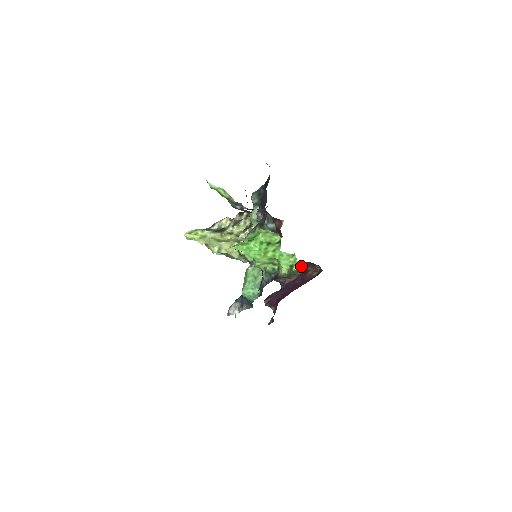
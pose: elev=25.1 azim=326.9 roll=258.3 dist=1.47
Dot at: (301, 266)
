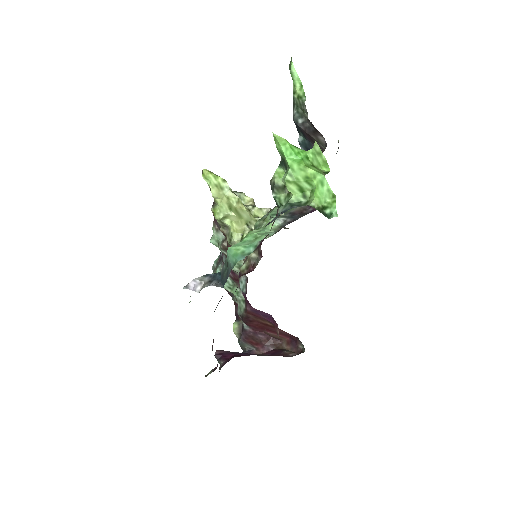
Dot at: (279, 342)
